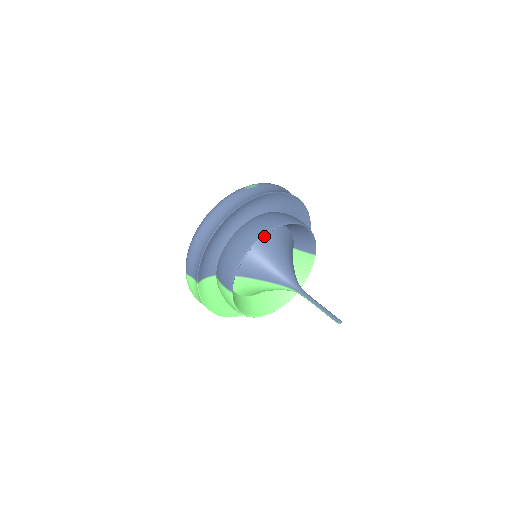
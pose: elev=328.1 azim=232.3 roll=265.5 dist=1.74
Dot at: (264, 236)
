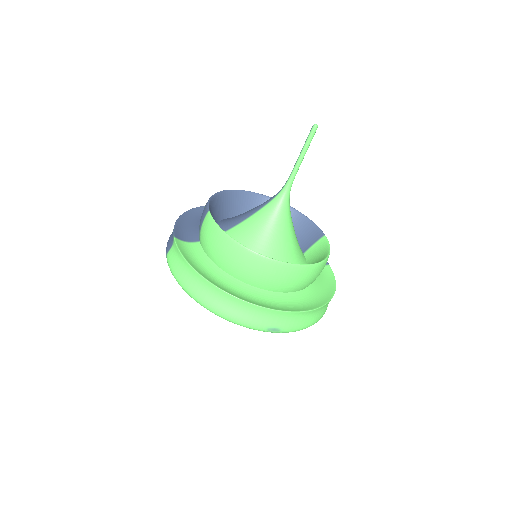
Dot at: occluded
